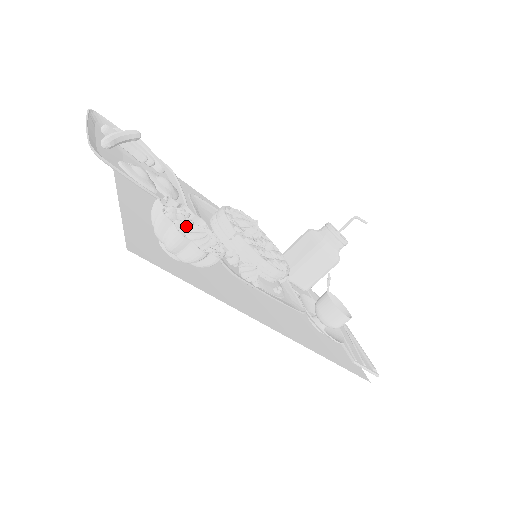
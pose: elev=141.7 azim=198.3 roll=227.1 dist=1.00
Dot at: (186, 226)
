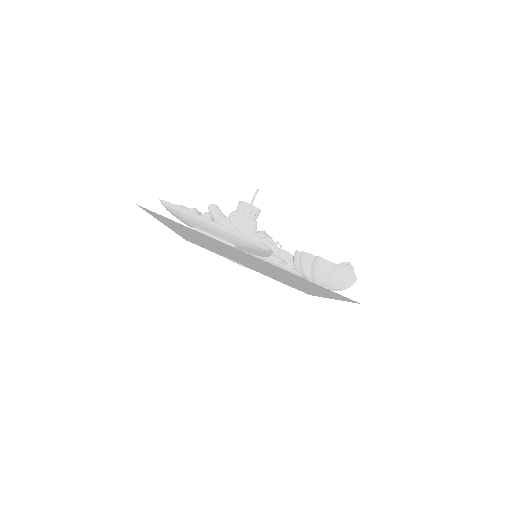
Dot at: occluded
